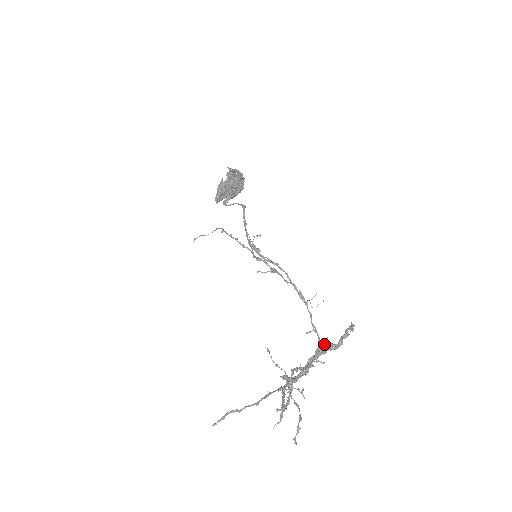
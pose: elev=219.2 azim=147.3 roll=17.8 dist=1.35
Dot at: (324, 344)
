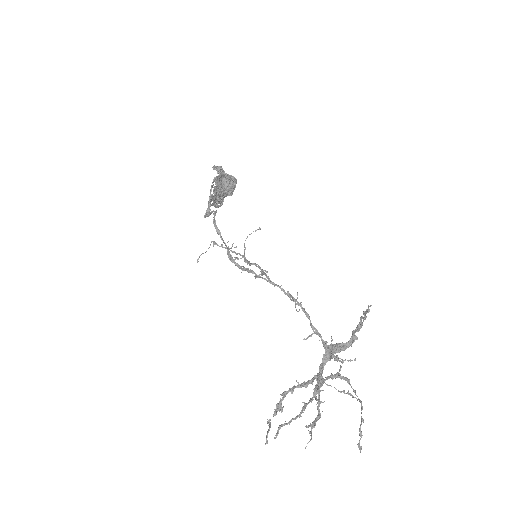
Dot at: (329, 347)
